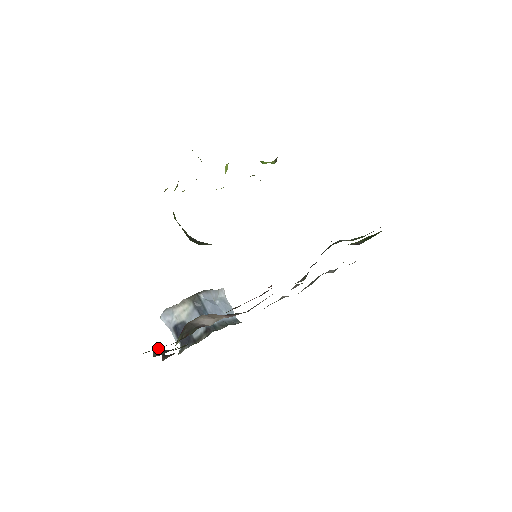
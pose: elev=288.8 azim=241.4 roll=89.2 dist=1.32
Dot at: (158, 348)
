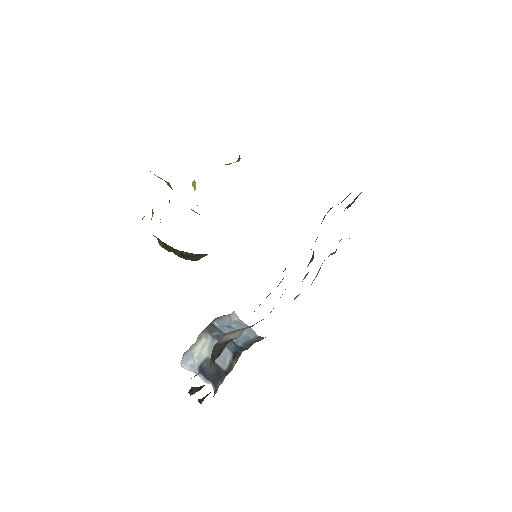
Dot at: (194, 376)
